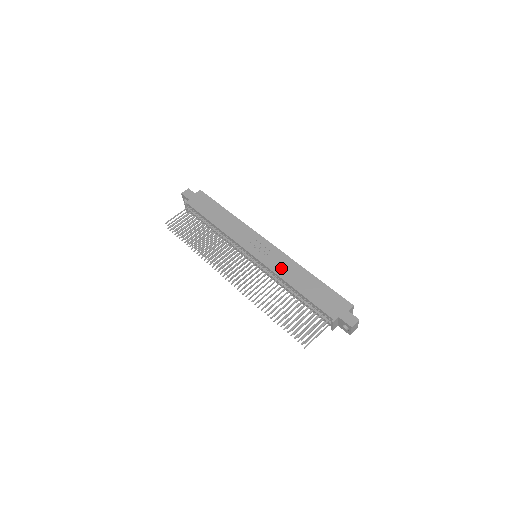
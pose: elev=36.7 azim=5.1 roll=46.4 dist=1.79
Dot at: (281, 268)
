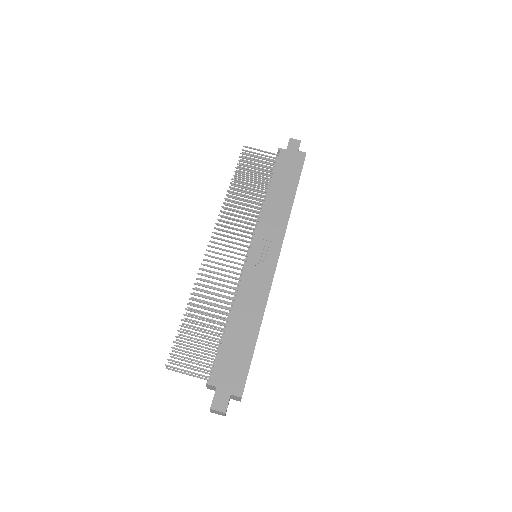
Dot at: (249, 290)
